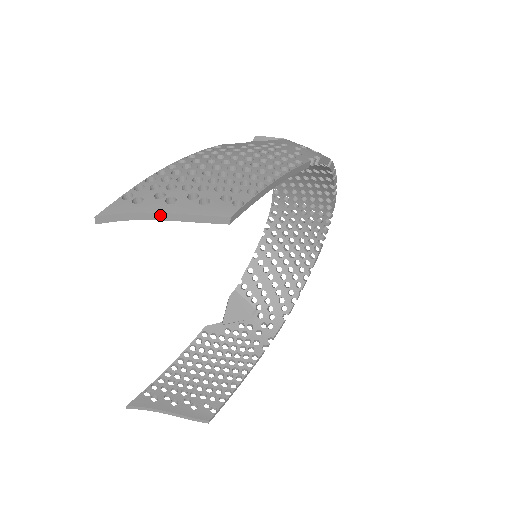
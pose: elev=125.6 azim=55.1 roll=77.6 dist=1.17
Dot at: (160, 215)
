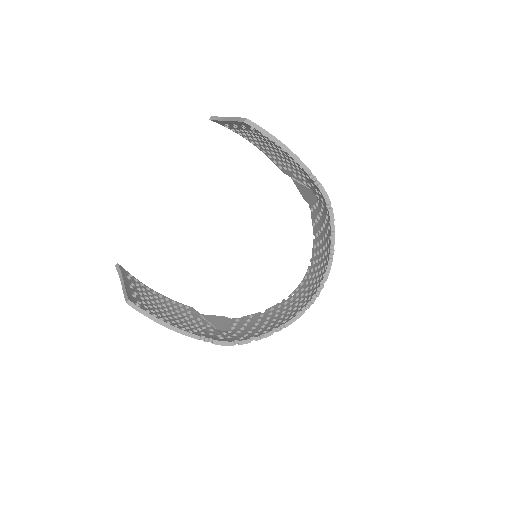
Dot at: (228, 118)
